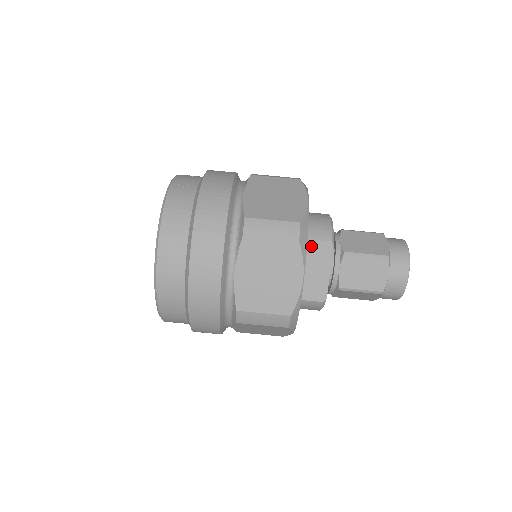
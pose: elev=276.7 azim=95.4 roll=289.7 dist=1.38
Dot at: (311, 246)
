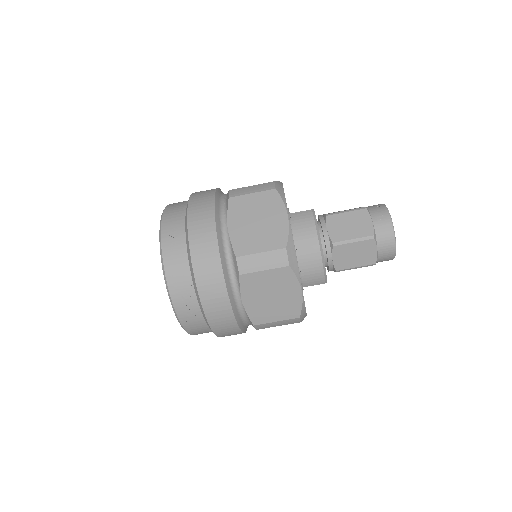
Dot at: occluded
